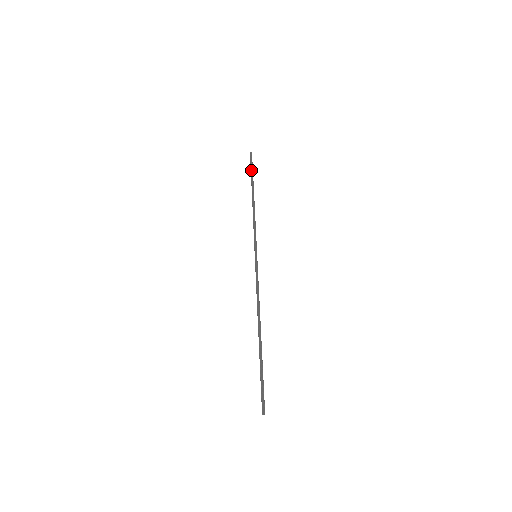
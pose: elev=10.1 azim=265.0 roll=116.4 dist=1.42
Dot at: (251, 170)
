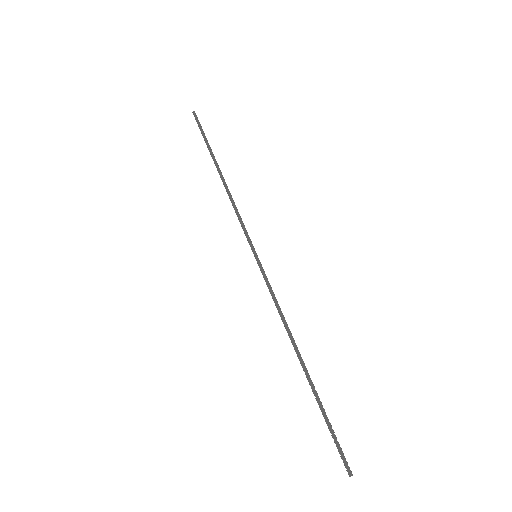
Dot at: occluded
